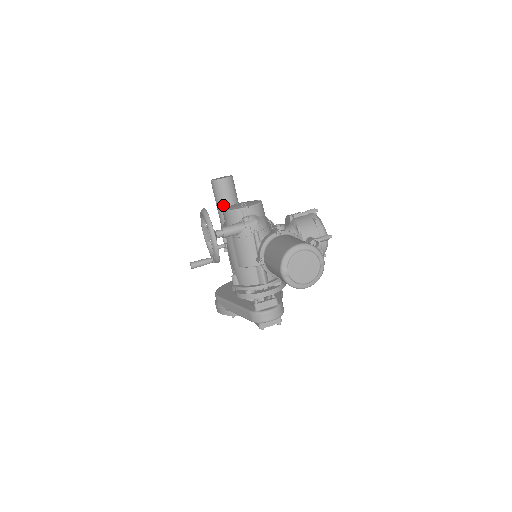
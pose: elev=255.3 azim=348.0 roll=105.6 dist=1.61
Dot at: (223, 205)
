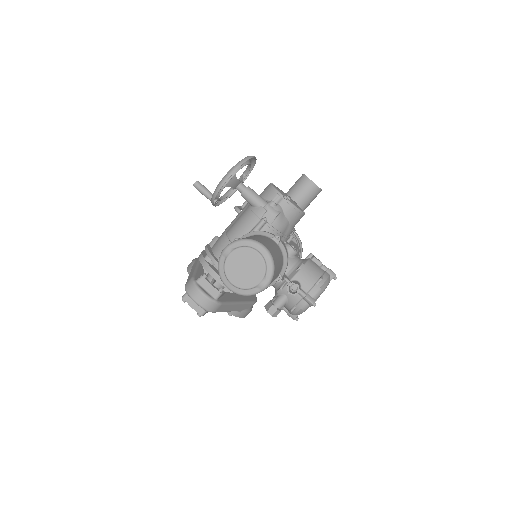
Dot at: occluded
